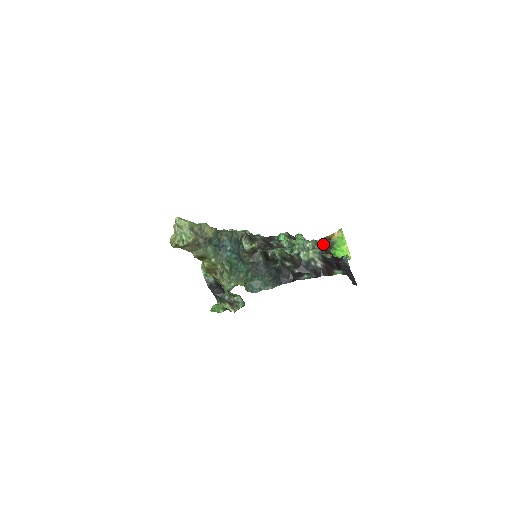
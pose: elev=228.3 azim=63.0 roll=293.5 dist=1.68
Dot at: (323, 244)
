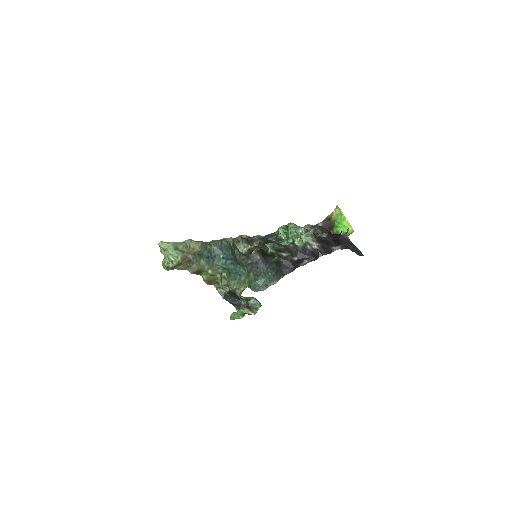
Dot at: (325, 226)
